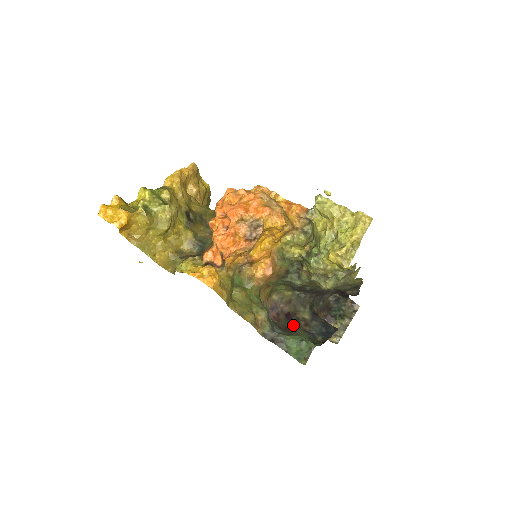
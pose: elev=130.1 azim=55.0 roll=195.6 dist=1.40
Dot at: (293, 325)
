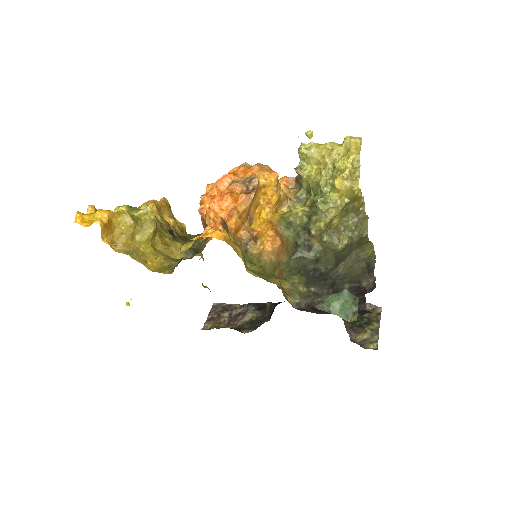
Dot at: (323, 312)
